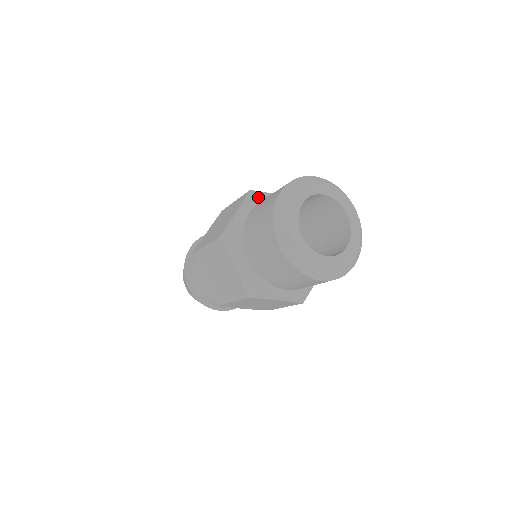
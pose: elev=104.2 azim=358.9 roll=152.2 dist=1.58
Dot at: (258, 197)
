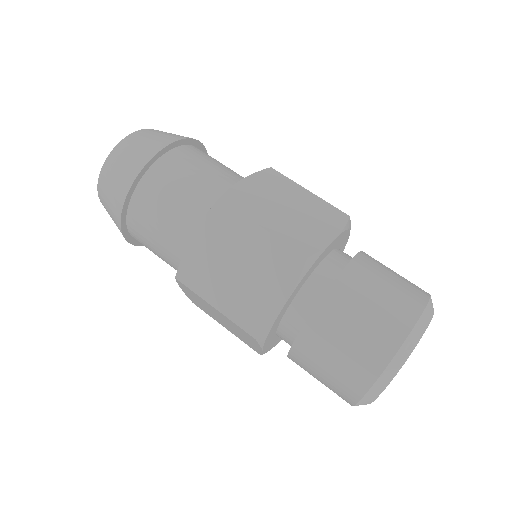
Dot at: (348, 231)
